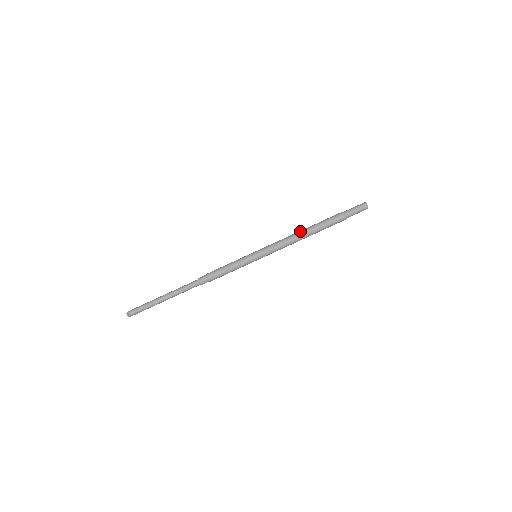
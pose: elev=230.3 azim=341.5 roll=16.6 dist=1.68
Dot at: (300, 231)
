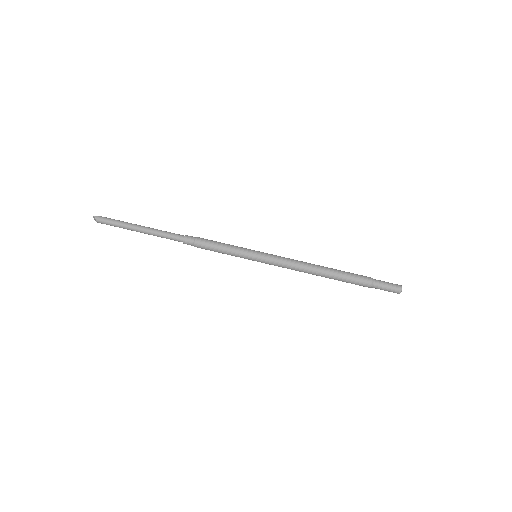
Dot at: (316, 266)
